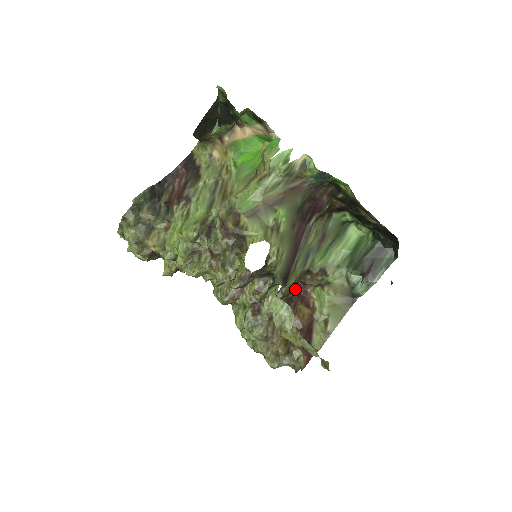
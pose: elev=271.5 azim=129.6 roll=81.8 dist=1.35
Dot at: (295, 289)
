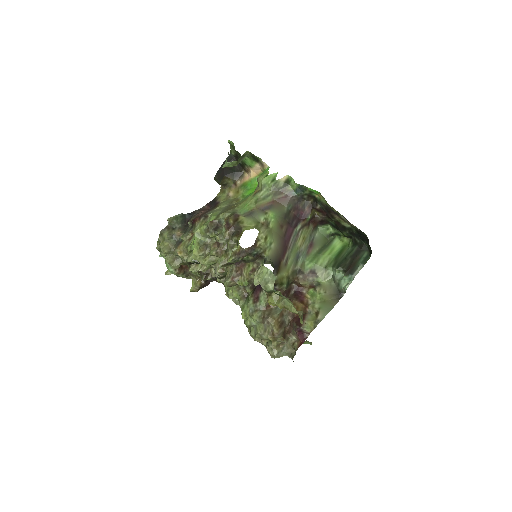
Dot at: (292, 290)
